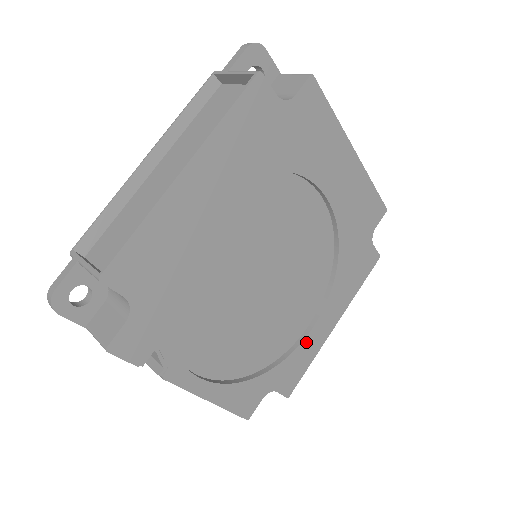
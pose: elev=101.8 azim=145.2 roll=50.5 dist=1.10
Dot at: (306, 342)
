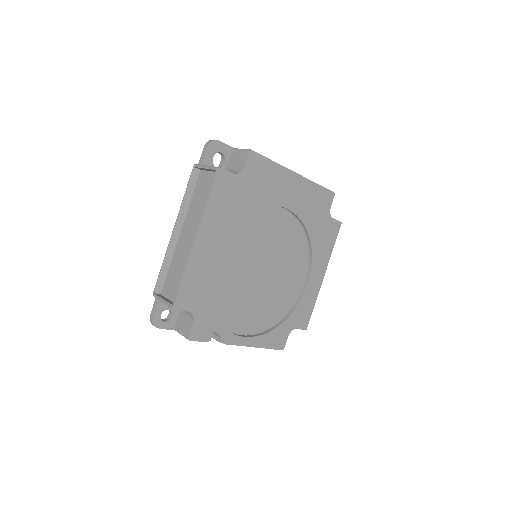
Dot at: (306, 294)
